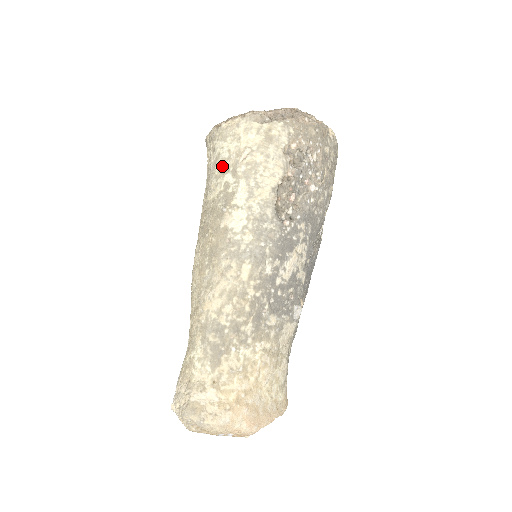
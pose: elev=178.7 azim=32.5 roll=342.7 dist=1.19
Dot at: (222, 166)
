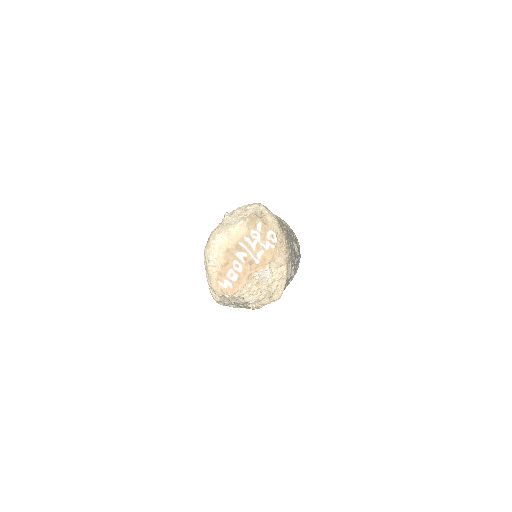
Dot at: occluded
